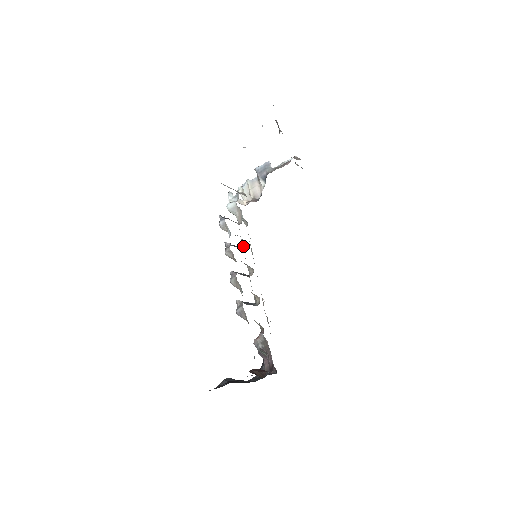
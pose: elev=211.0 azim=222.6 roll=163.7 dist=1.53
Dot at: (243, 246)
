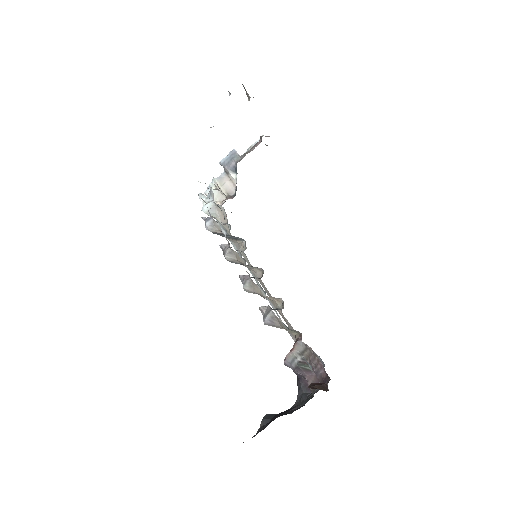
Dot at: (236, 249)
